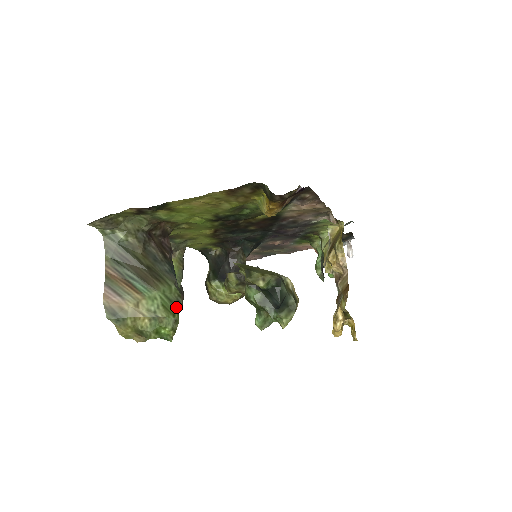
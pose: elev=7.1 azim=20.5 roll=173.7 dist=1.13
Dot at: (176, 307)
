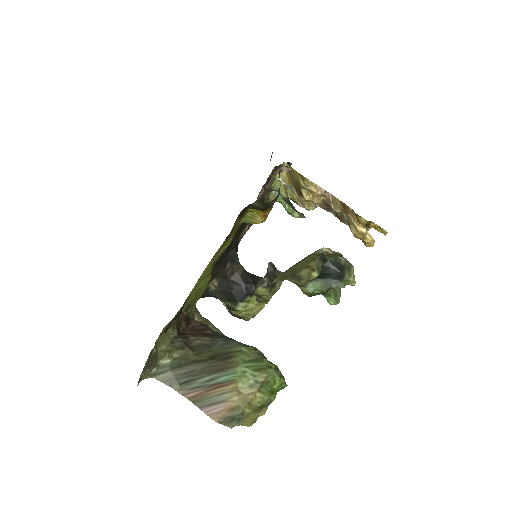
Dot at: (263, 360)
